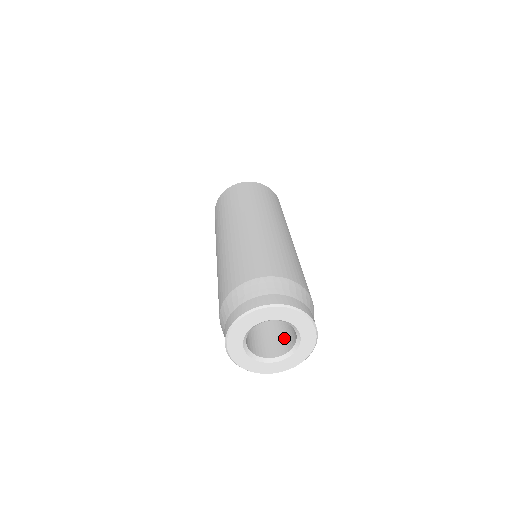
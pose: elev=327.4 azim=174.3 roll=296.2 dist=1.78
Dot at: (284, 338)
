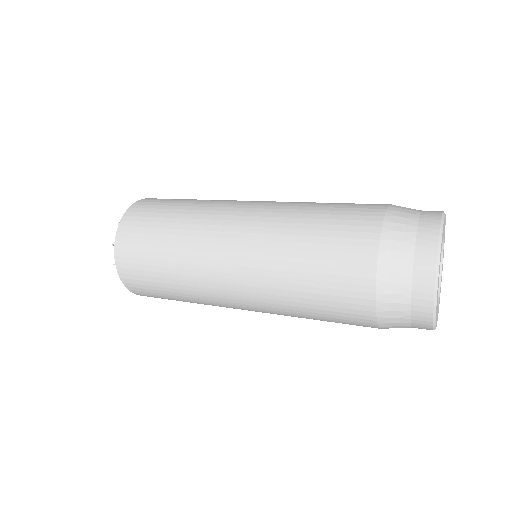
Dot at: occluded
